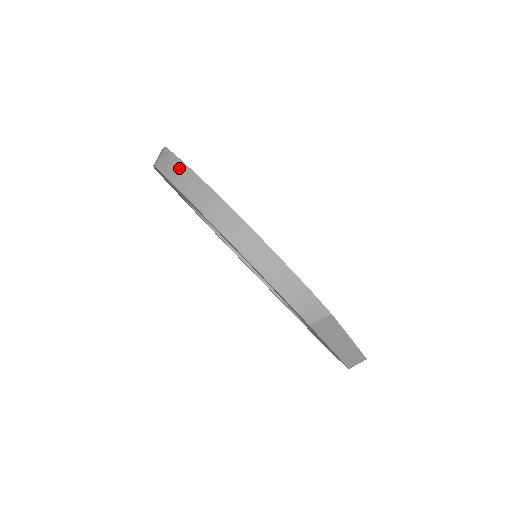
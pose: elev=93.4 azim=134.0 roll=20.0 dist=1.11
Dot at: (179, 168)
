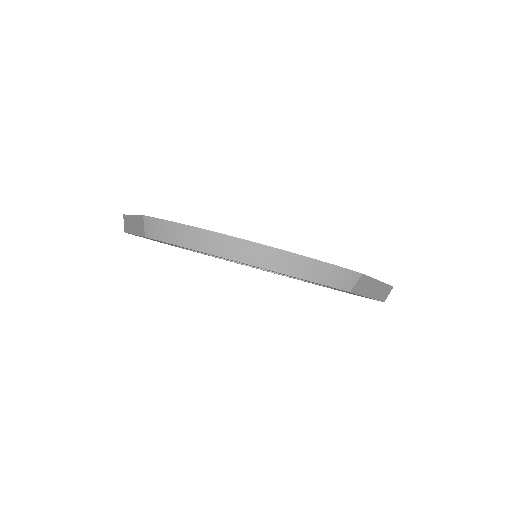
Dot at: (173, 229)
